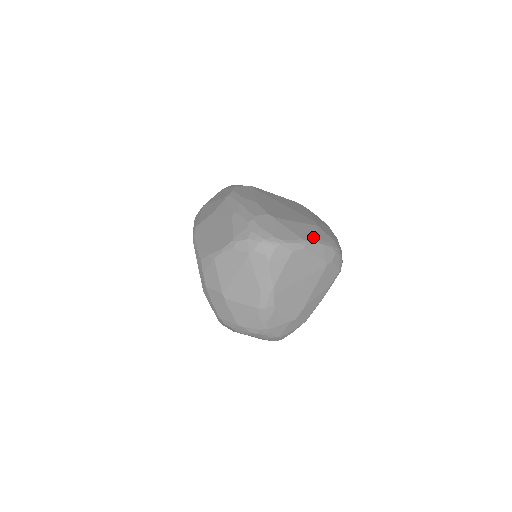
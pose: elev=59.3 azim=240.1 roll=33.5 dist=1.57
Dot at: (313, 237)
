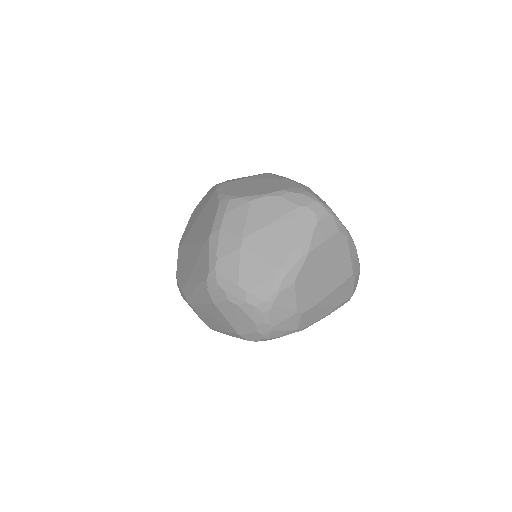
Dot at: occluded
